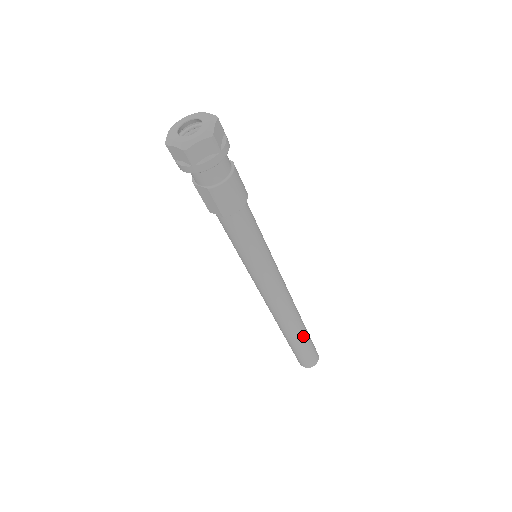
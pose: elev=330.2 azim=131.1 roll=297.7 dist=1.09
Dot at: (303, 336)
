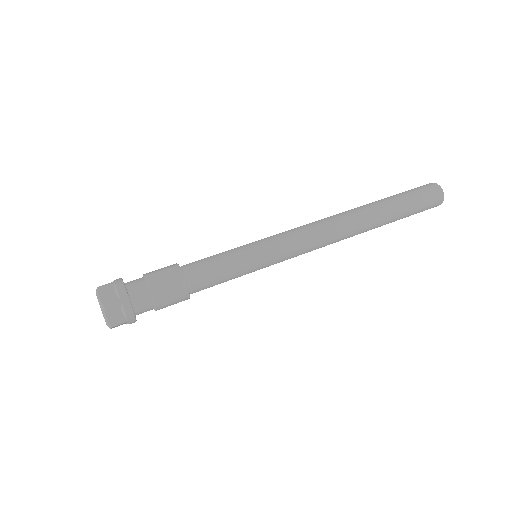
Dot at: (387, 222)
